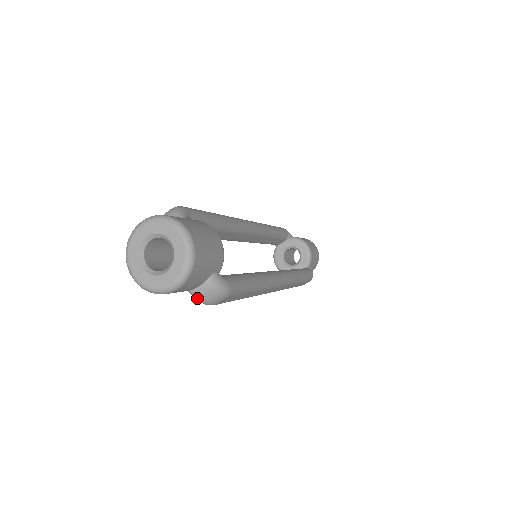
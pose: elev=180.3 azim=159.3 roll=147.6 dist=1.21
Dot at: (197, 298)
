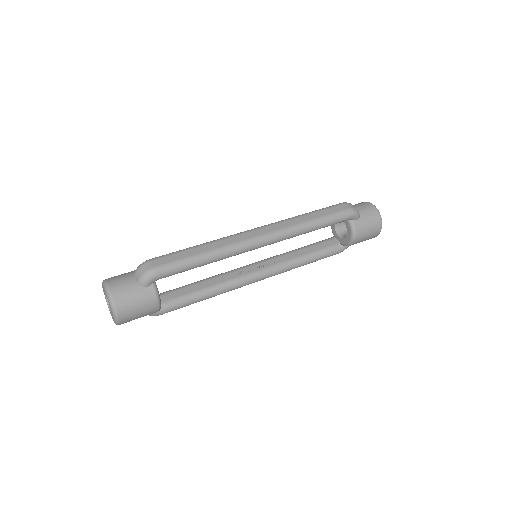
Dot at: occluded
